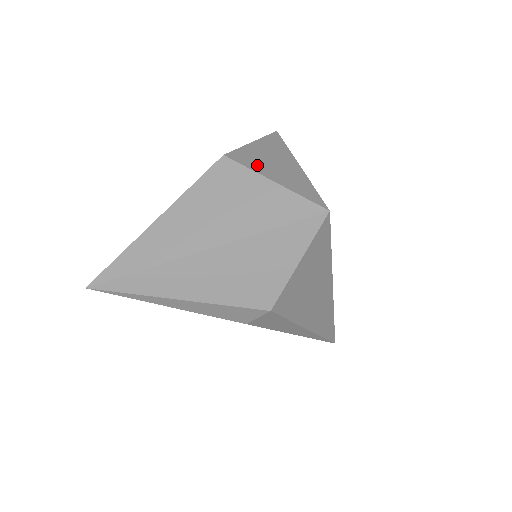
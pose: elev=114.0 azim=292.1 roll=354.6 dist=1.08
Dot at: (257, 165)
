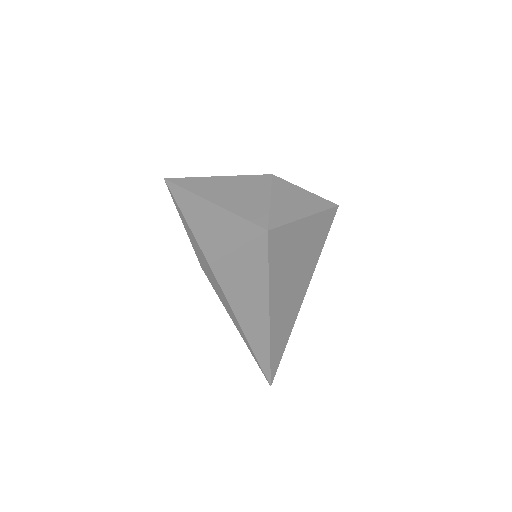
Dot at: (280, 192)
